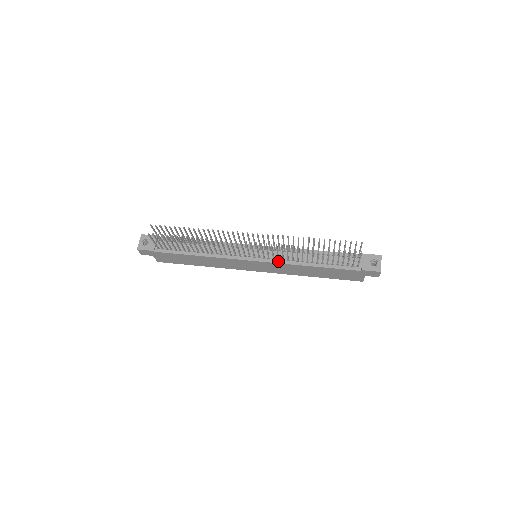
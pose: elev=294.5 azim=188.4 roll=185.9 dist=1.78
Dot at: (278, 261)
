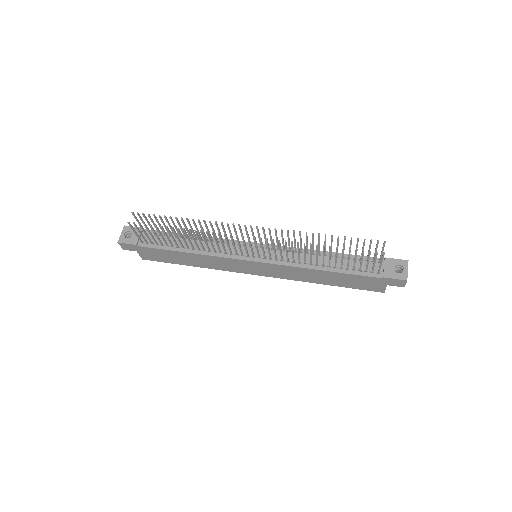
Dot at: (281, 262)
